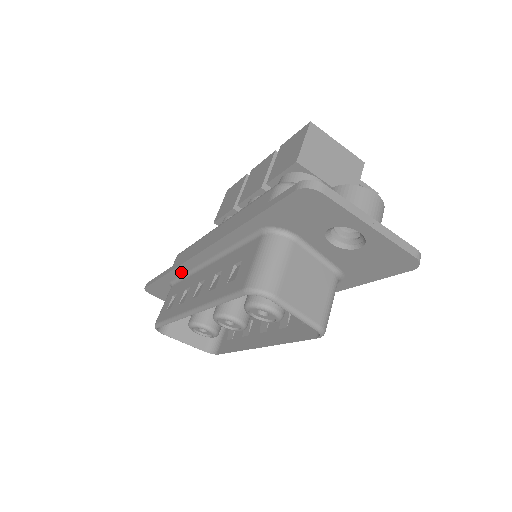
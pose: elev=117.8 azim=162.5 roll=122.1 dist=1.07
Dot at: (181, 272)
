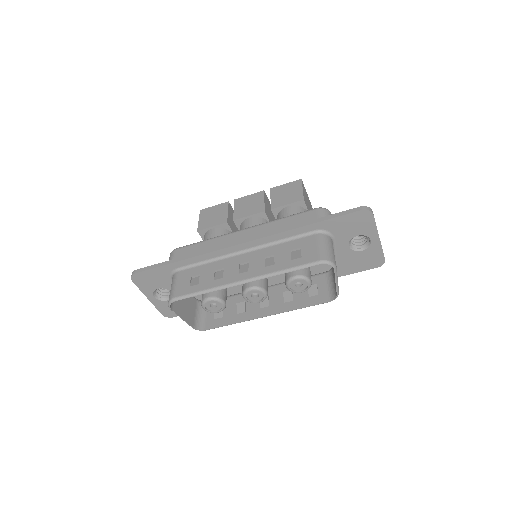
Dot at: (203, 259)
